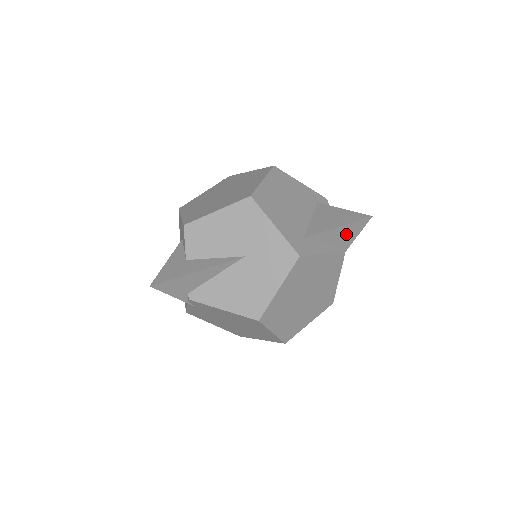
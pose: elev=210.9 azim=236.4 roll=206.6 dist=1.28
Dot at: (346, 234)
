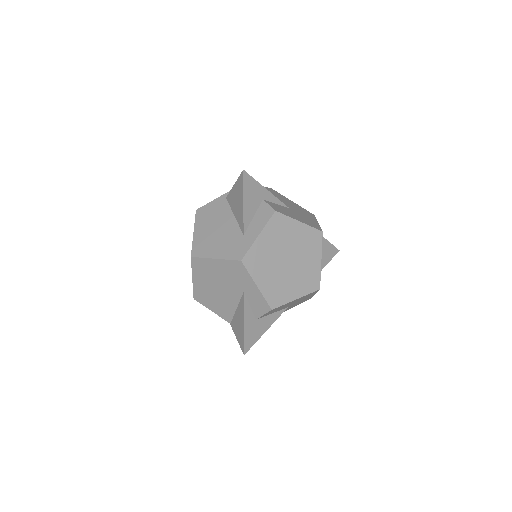
Dot at: occluded
